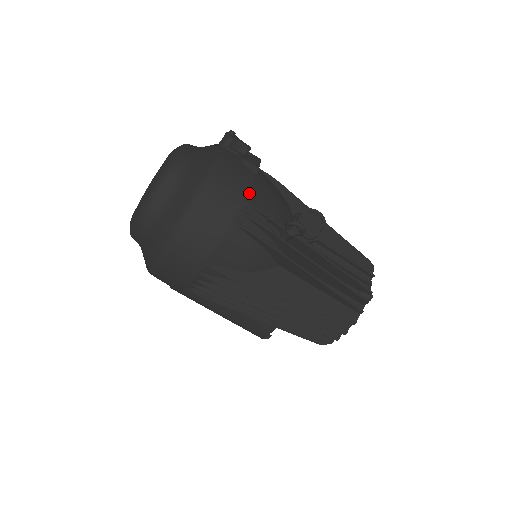
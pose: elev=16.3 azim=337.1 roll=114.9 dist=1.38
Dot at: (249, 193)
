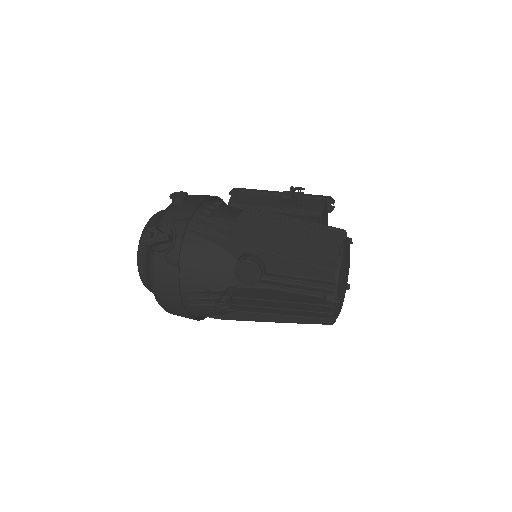
Dot at: (184, 284)
